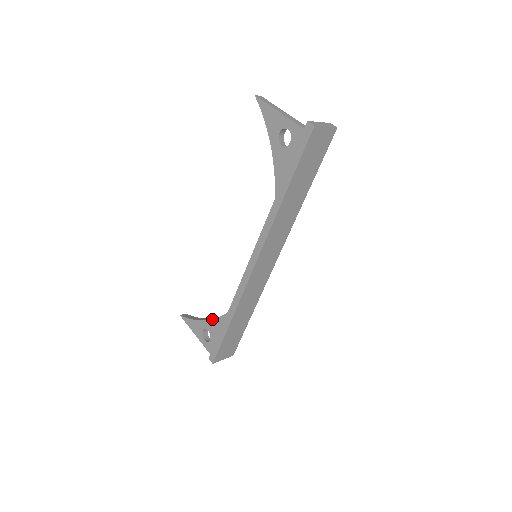
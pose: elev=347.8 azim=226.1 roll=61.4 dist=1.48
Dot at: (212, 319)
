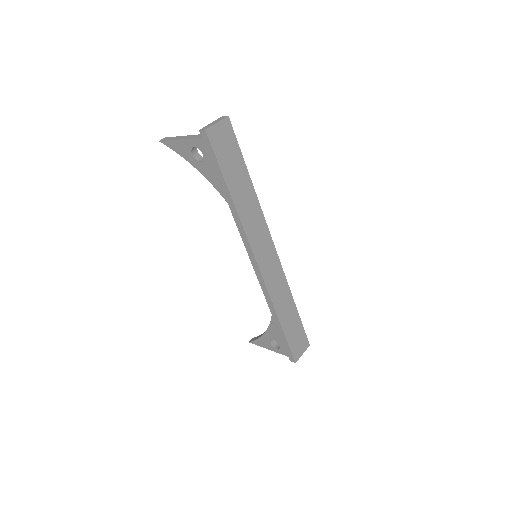
Dot at: (267, 328)
